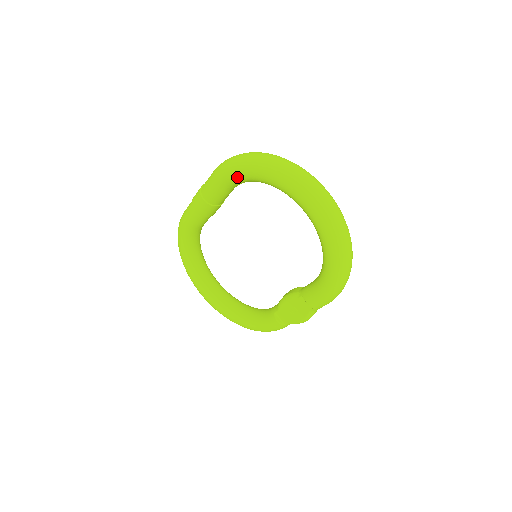
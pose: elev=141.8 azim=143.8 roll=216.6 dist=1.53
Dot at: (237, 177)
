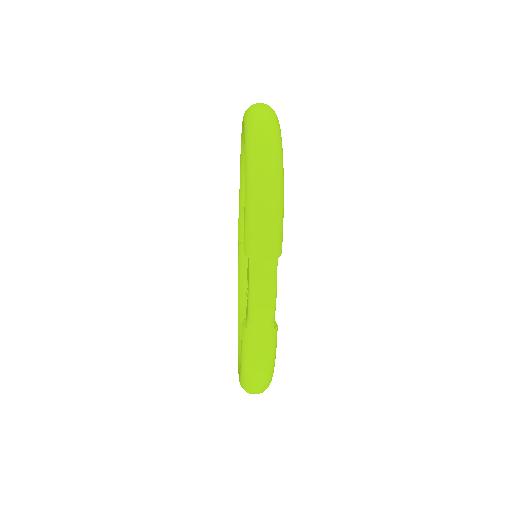
Dot at: (241, 163)
